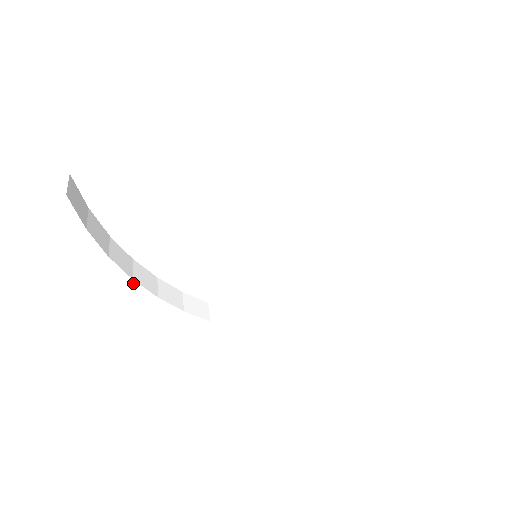
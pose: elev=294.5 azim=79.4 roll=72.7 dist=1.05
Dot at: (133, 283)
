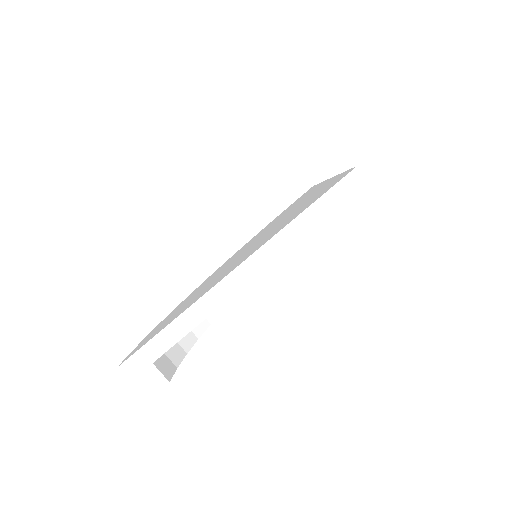
Dot at: (198, 338)
